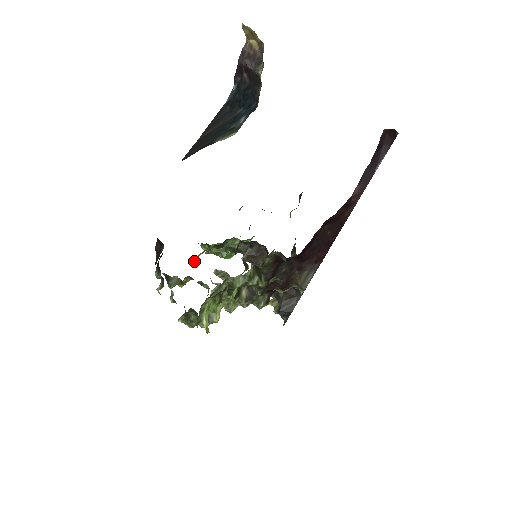
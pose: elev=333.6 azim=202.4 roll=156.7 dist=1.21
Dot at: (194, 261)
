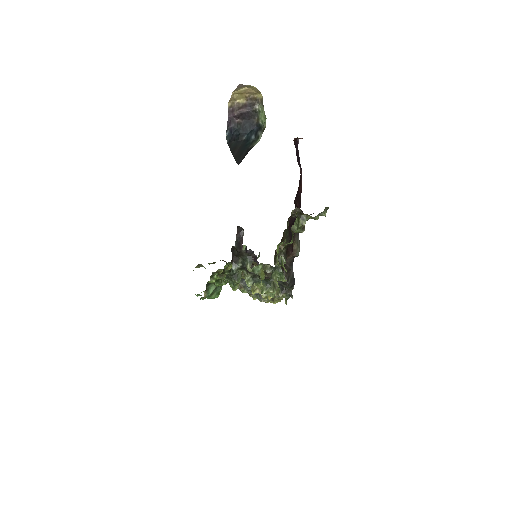
Dot at: occluded
